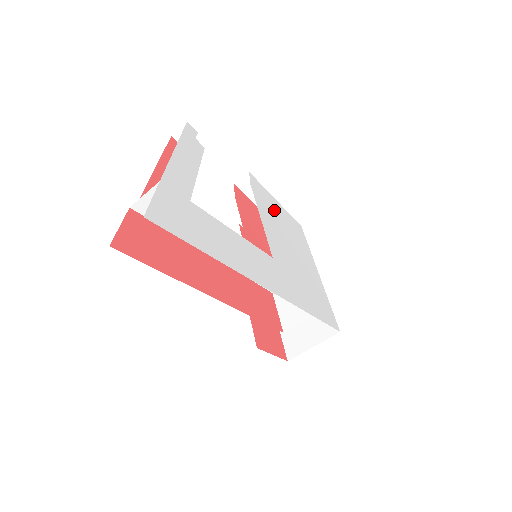
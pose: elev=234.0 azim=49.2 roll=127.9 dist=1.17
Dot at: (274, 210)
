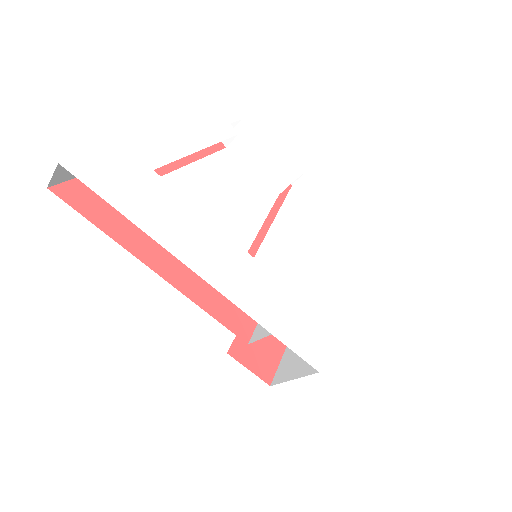
Dot at: (316, 218)
